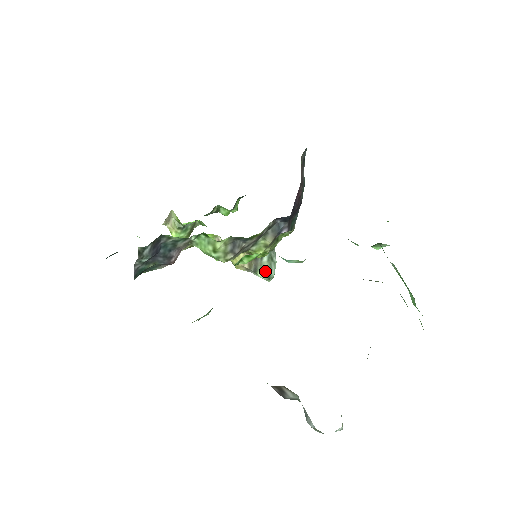
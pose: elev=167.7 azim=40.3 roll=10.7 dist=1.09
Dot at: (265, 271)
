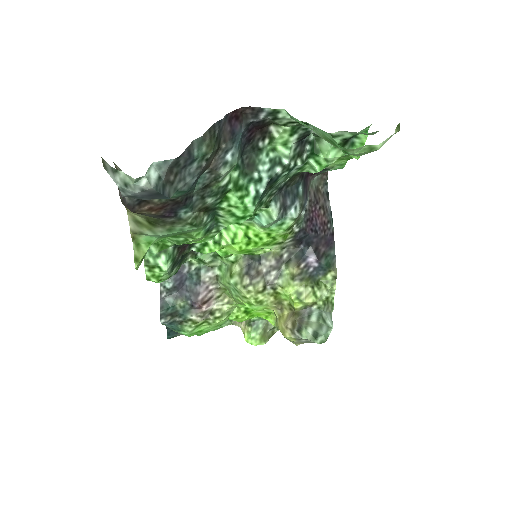
Dot at: (312, 330)
